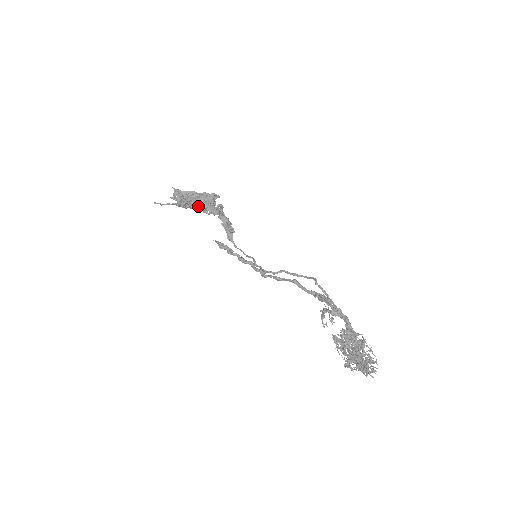
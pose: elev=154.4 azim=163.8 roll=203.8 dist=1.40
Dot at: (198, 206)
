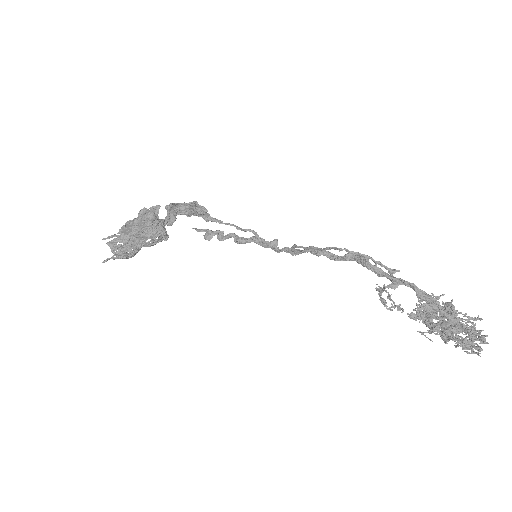
Dot at: (148, 243)
